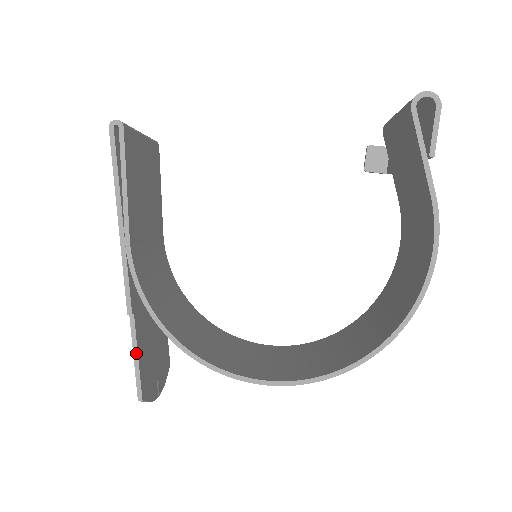
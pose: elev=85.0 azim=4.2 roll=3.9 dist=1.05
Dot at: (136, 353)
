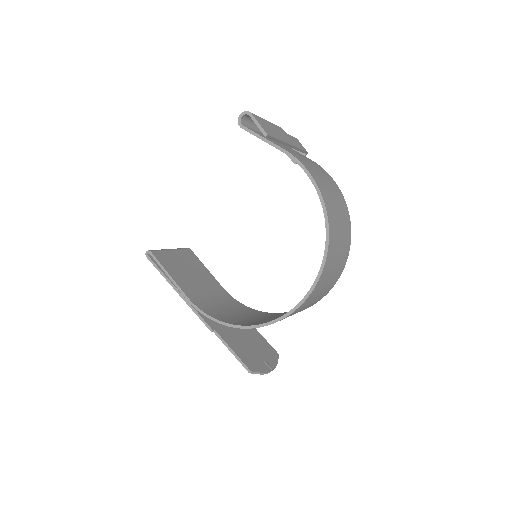
Dot at: (230, 349)
